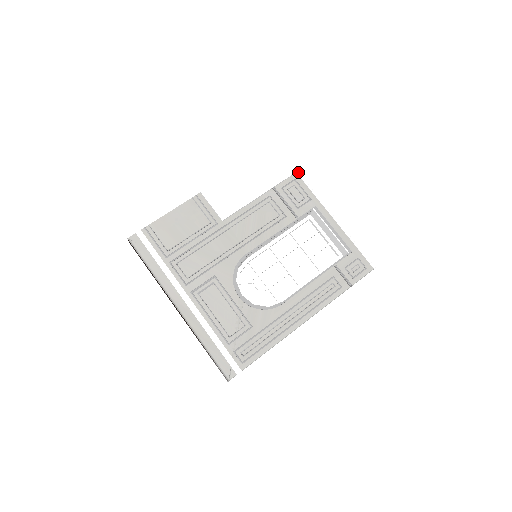
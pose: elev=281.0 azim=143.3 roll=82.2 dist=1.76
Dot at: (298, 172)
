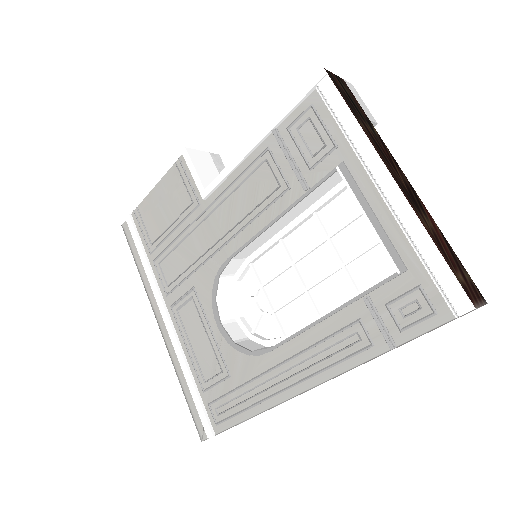
Dot at: (317, 87)
